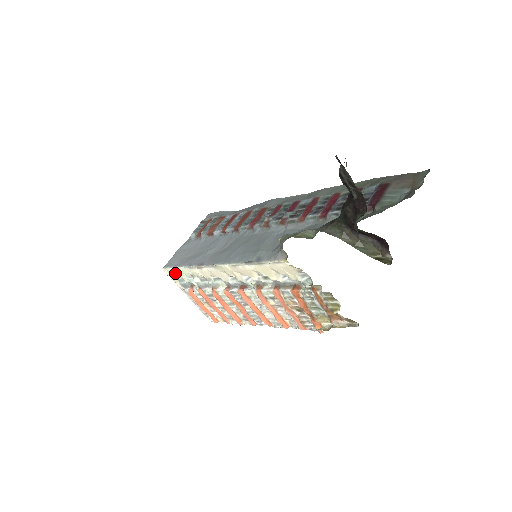
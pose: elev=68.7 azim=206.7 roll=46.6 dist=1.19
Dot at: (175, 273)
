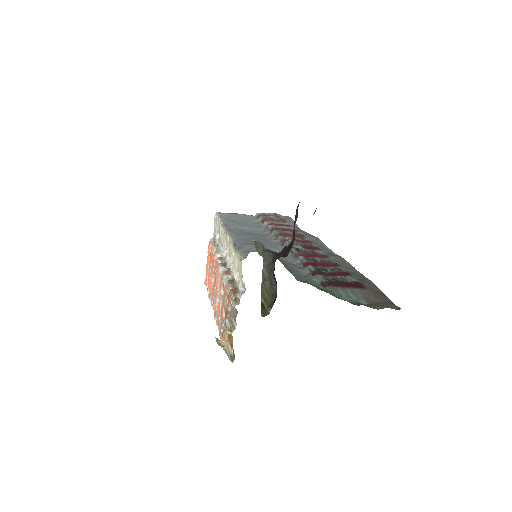
Dot at: (216, 221)
